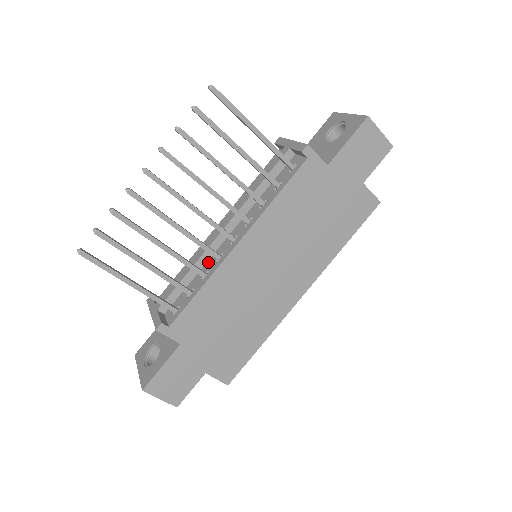
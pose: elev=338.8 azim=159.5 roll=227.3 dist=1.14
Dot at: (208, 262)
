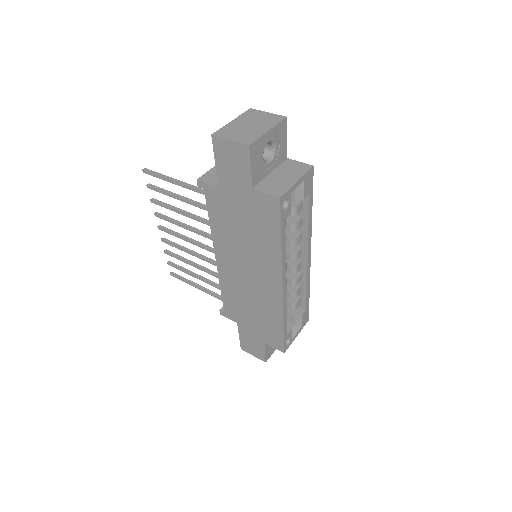
Dot at: occluded
